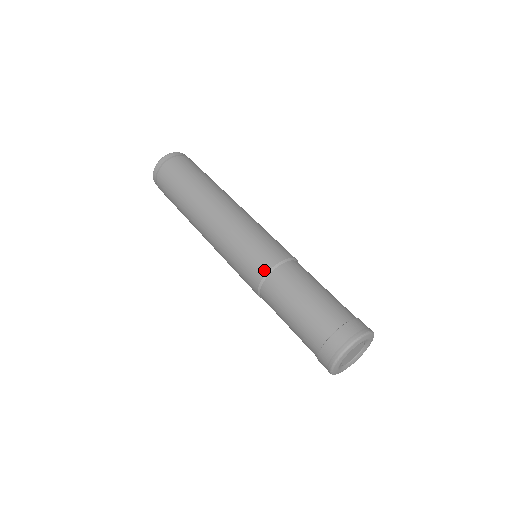
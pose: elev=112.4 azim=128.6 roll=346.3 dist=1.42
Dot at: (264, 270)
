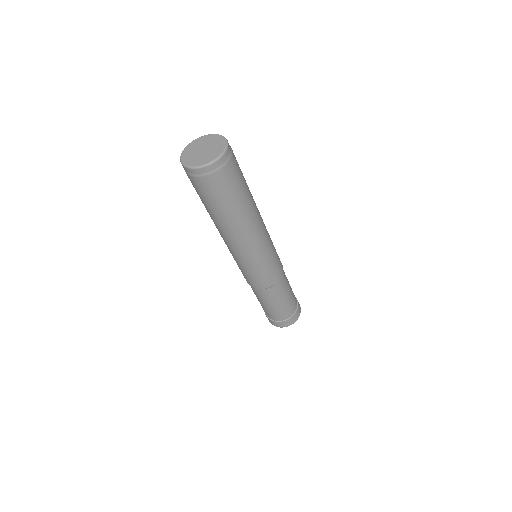
Dot at: (261, 288)
